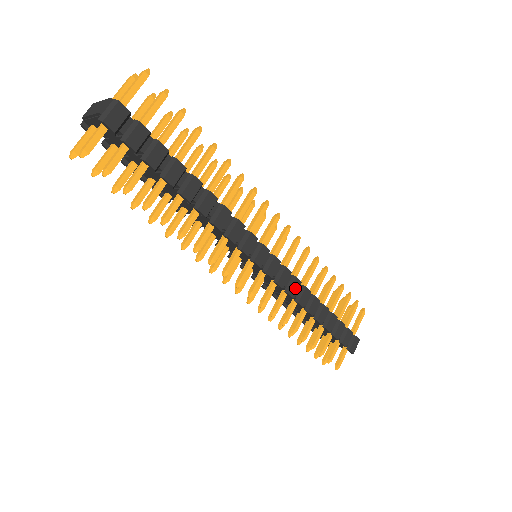
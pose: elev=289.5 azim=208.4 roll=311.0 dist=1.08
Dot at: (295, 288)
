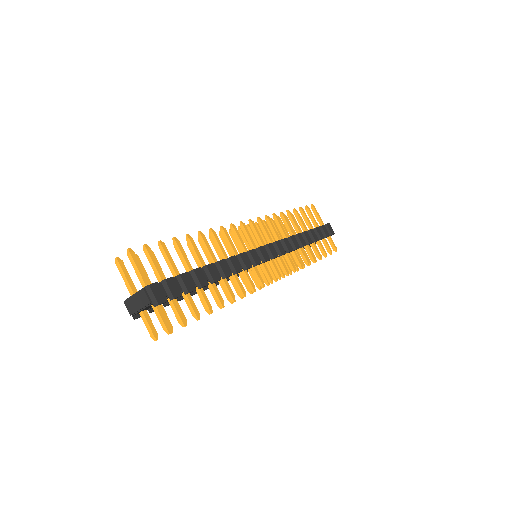
Dot at: (288, 245)
